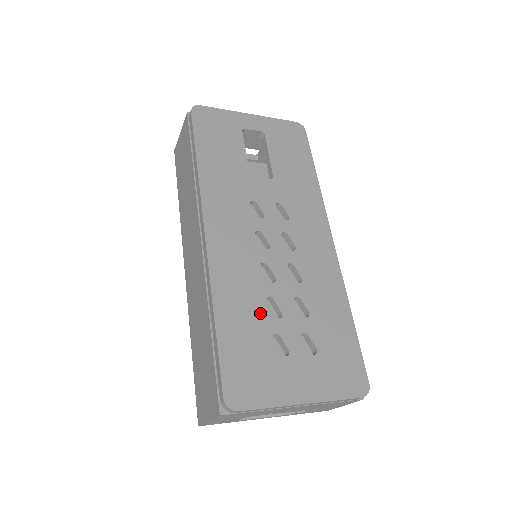
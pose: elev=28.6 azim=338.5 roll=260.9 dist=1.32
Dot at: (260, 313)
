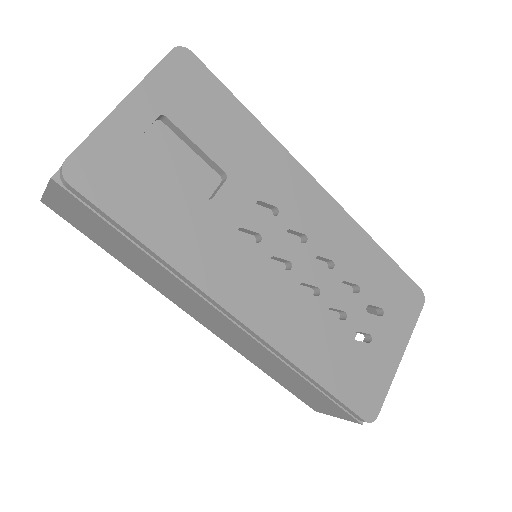
Dot at: (334, 333)
